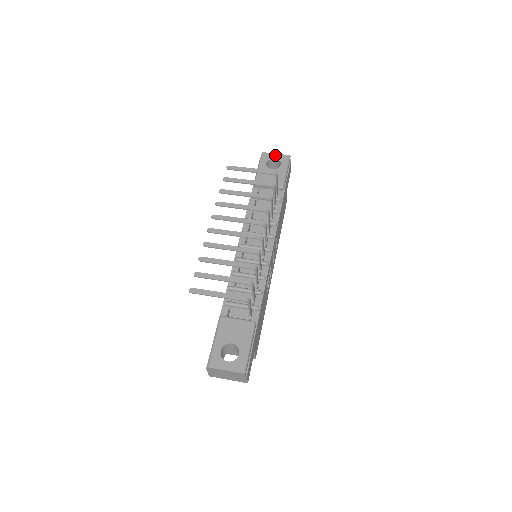
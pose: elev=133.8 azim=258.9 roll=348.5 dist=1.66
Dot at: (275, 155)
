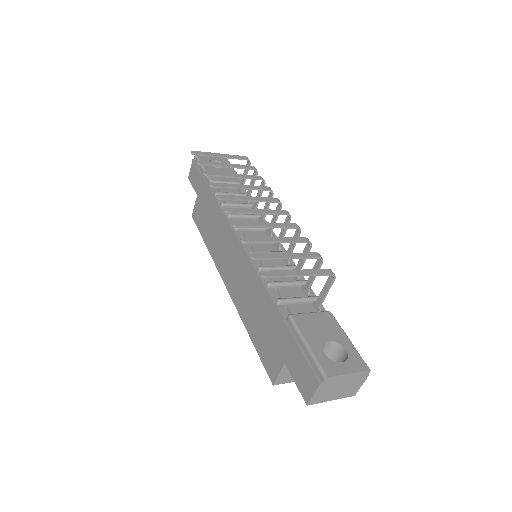
Dot at: (212, 157)
